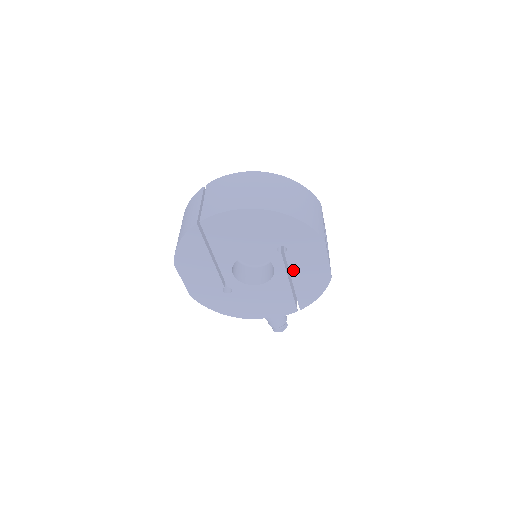
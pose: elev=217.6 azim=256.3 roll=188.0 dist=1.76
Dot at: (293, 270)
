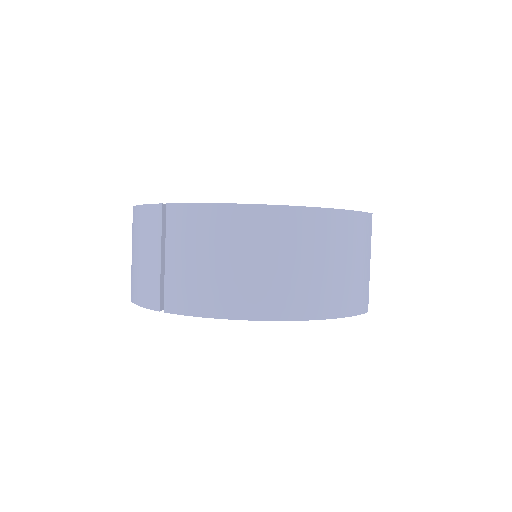
Dot at: occluded
